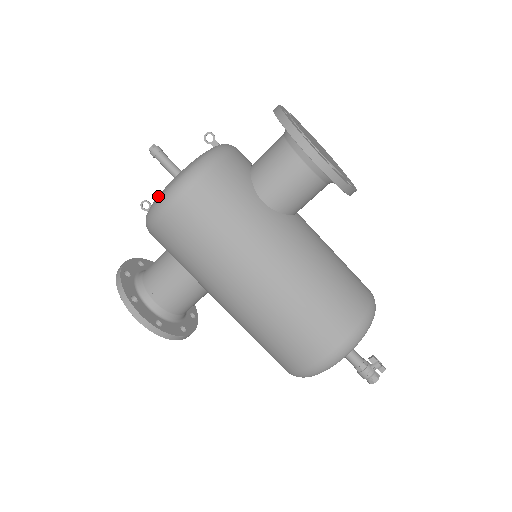
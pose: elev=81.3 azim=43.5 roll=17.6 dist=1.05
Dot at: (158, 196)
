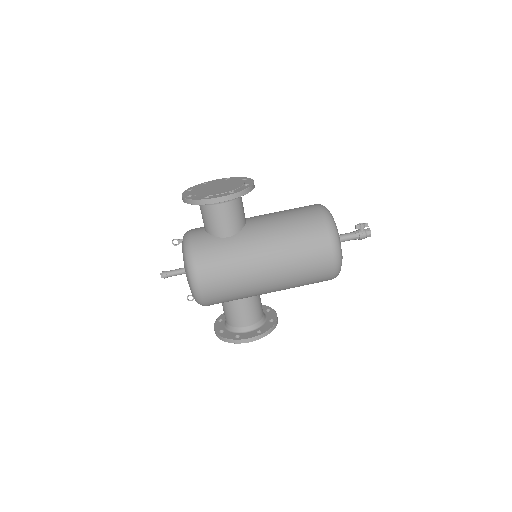
Dot at: occluded
